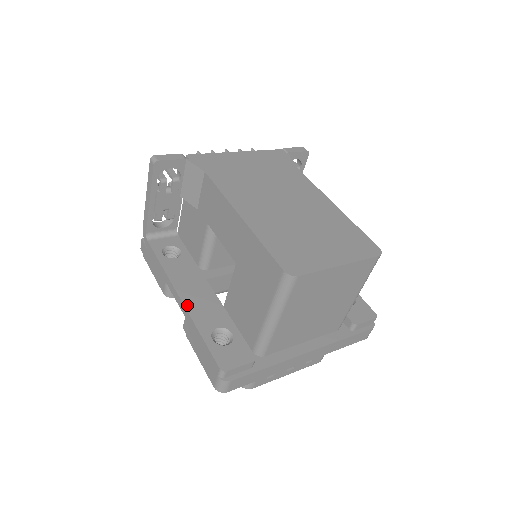
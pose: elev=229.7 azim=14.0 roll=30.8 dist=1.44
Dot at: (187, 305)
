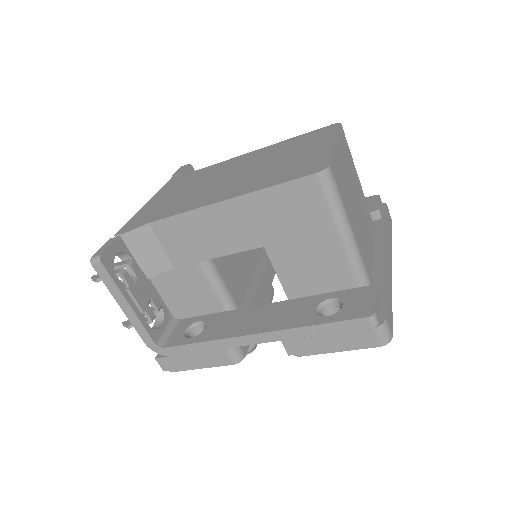
Dot at: (270, 329)
